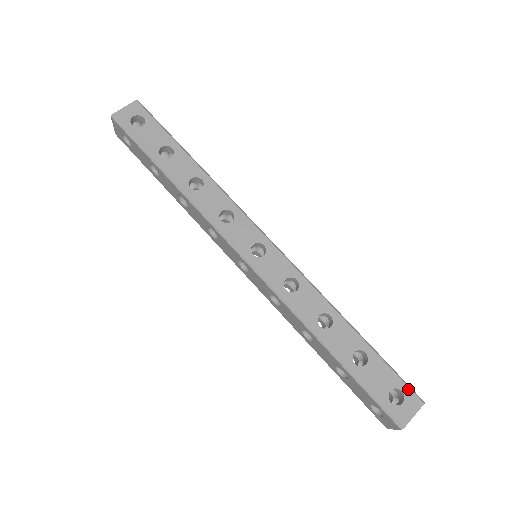
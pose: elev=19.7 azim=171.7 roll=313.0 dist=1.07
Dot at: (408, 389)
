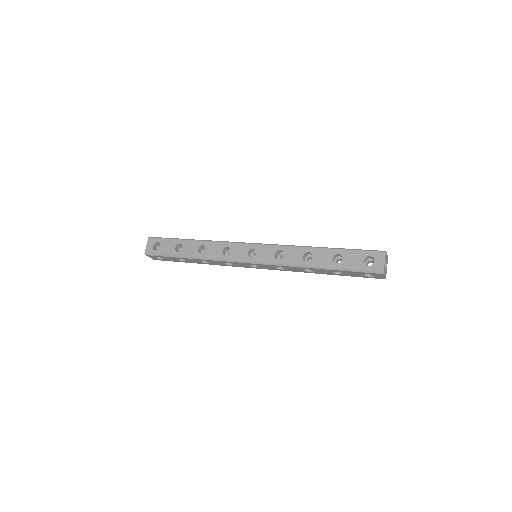
Dot at: (372, 252)
